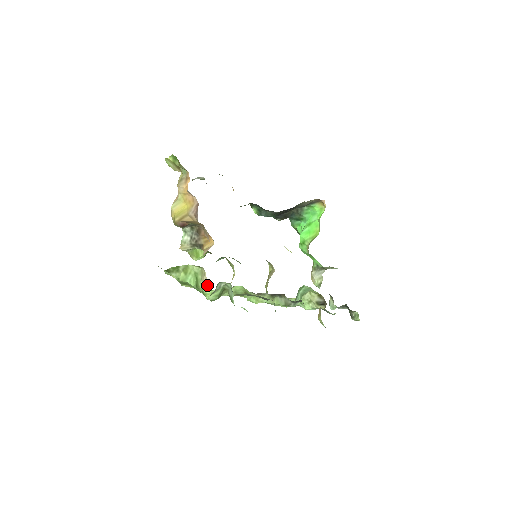
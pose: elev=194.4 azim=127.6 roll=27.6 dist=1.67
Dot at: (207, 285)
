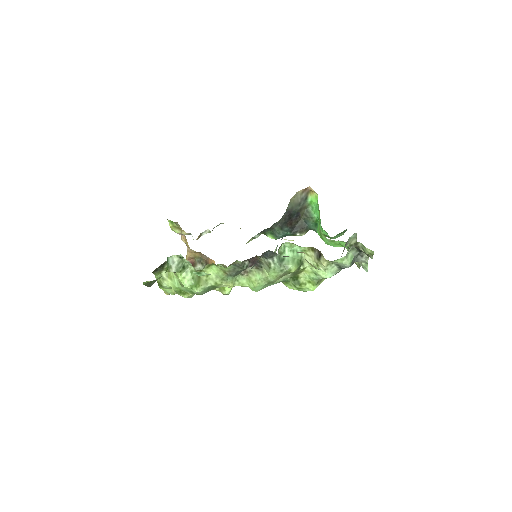
Dot at: occluded
